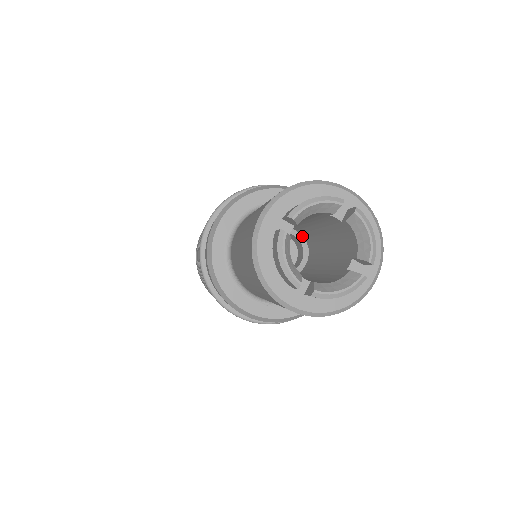
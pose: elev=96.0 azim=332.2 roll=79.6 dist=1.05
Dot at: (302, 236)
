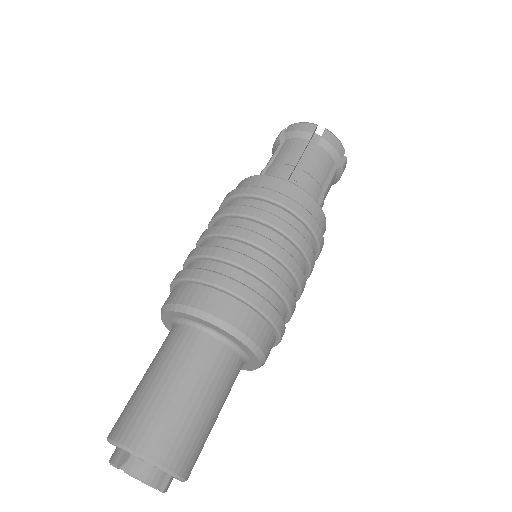
Dot at: occluded
